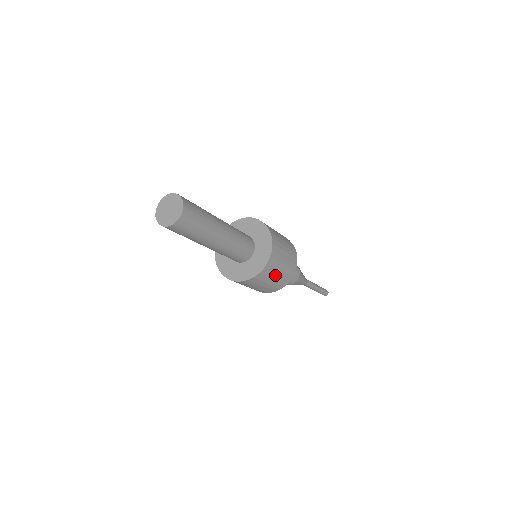
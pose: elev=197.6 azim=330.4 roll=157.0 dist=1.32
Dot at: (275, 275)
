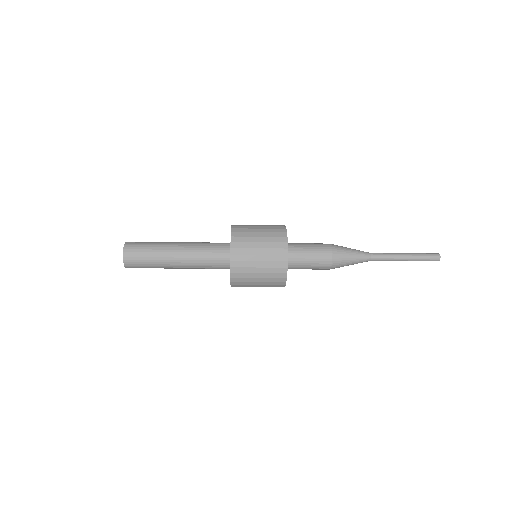
Dot at: (255, 285)
